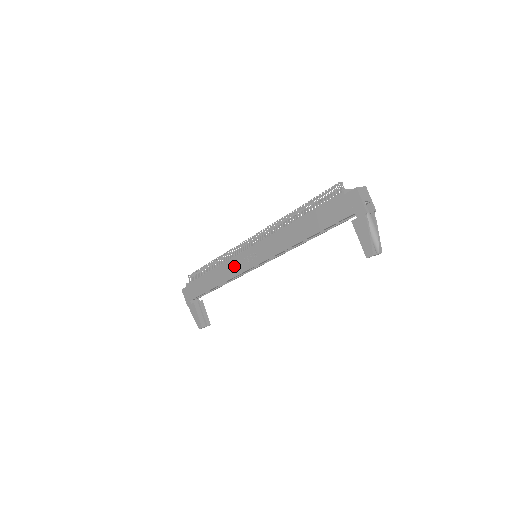
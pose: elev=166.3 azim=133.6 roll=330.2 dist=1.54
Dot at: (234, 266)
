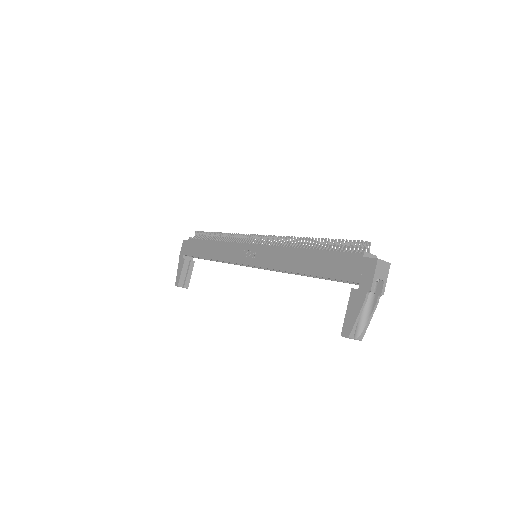
Dot at: (233, 251)
